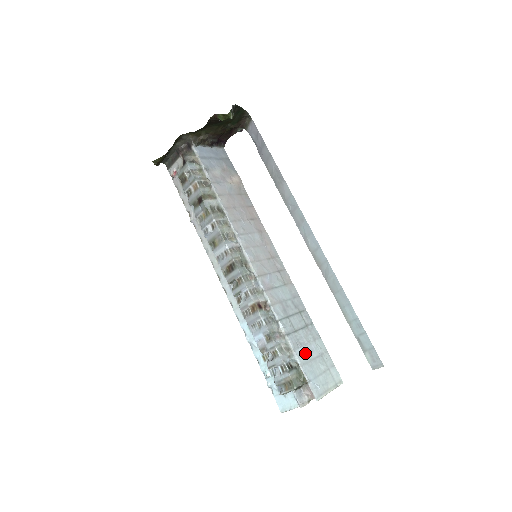
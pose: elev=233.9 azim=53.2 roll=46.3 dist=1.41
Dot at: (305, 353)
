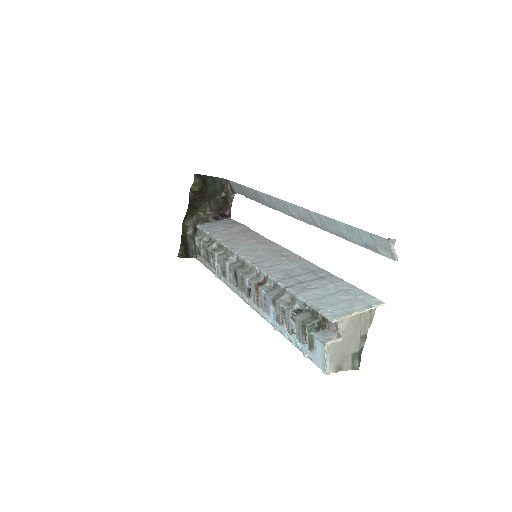
Dot at: (315, 293)
